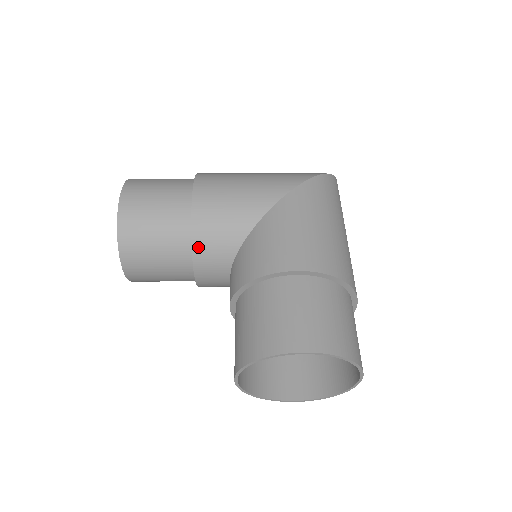
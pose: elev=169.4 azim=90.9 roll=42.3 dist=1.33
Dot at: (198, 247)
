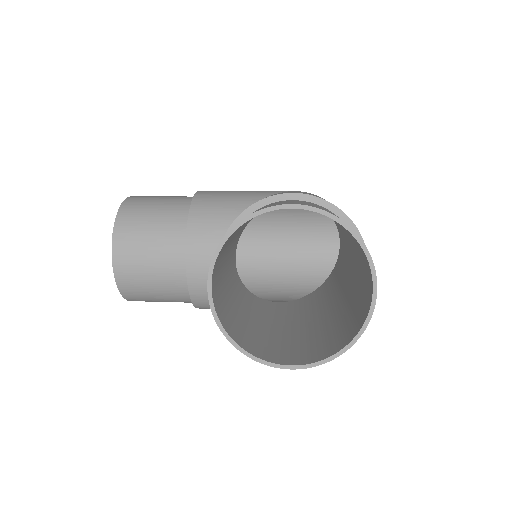
Dot at: (194, 221)
